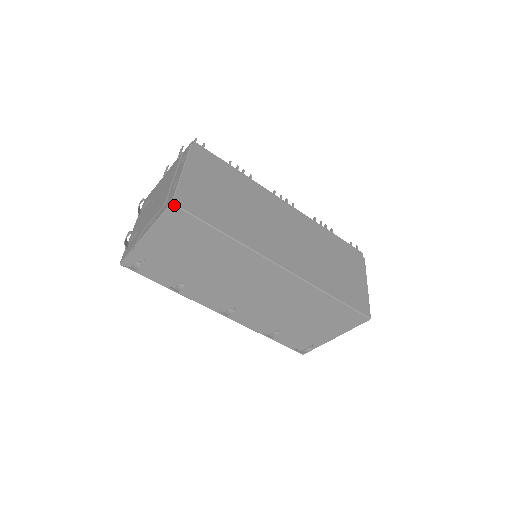
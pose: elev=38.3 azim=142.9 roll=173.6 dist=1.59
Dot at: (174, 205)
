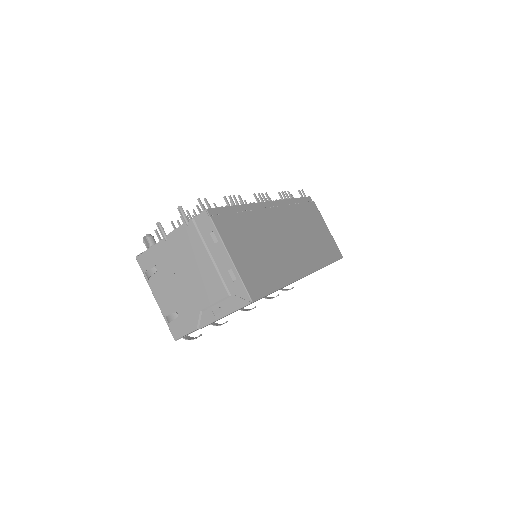
Dot at: occluded
